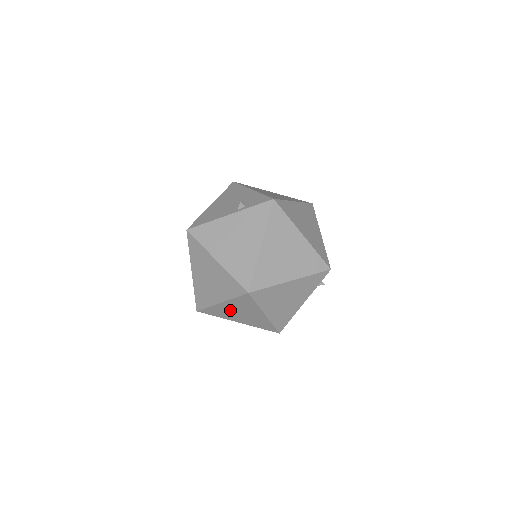
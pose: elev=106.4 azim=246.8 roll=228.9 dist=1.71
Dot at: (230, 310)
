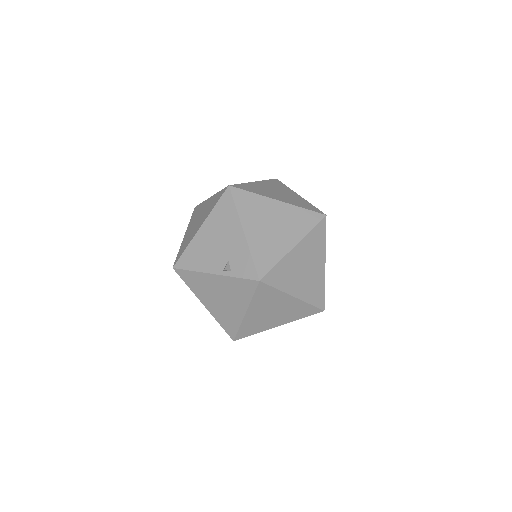
Dot at: occluded
